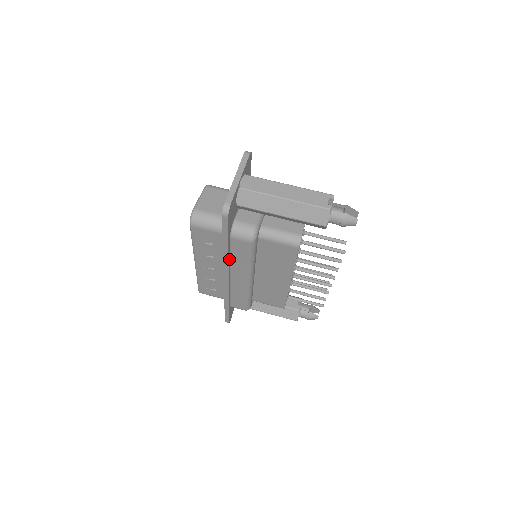
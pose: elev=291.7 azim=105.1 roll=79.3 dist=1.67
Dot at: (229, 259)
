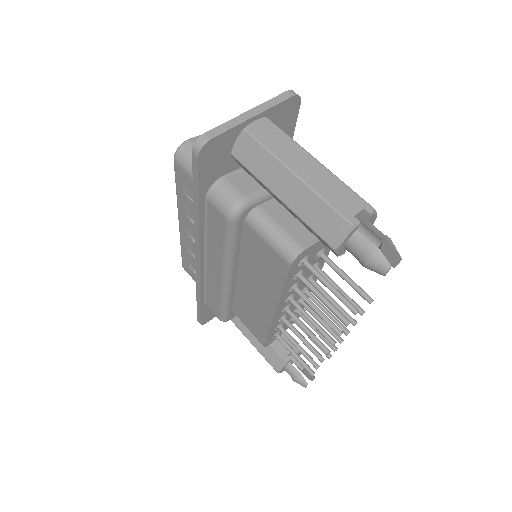
Dot at: (203, 233)
